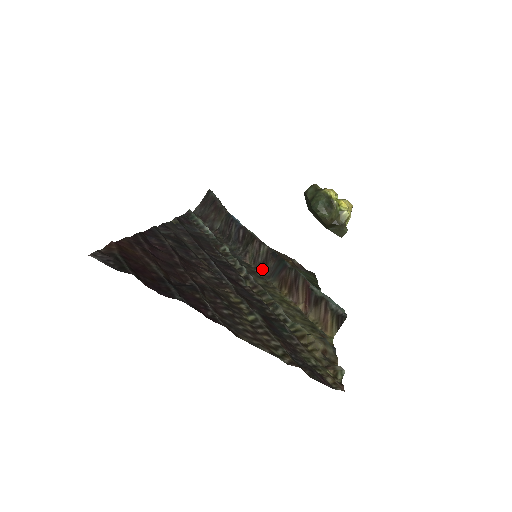
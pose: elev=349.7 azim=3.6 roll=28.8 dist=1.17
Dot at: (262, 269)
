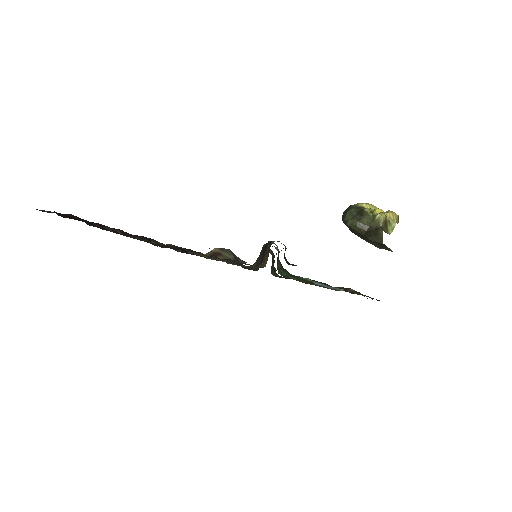
Dot at: (257, 263)
